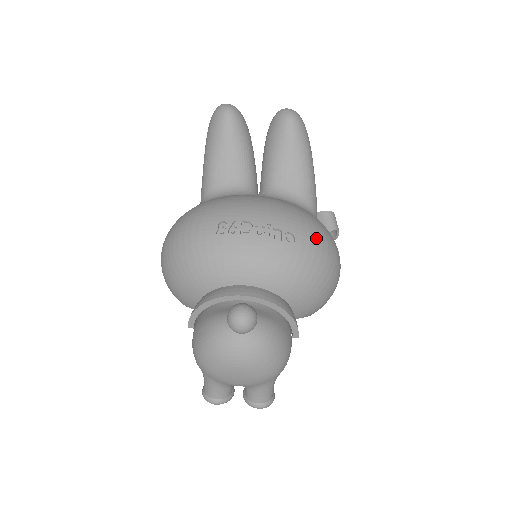
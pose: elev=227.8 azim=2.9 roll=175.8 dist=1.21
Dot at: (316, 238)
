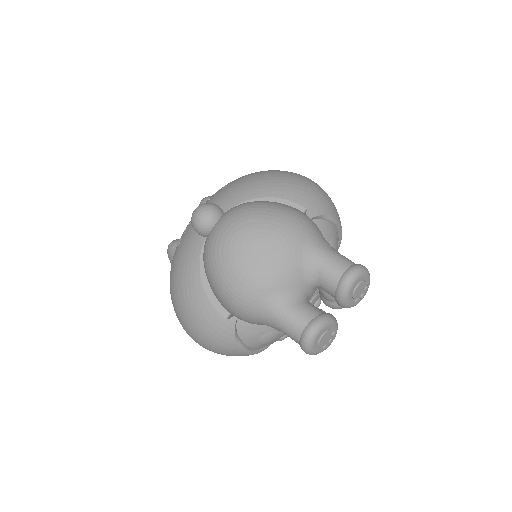
Dot at: occluded
